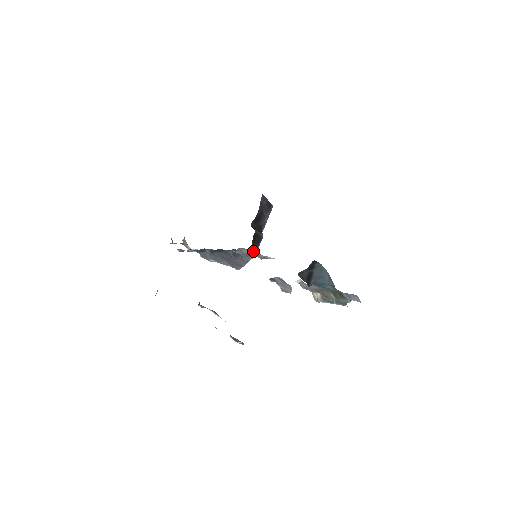
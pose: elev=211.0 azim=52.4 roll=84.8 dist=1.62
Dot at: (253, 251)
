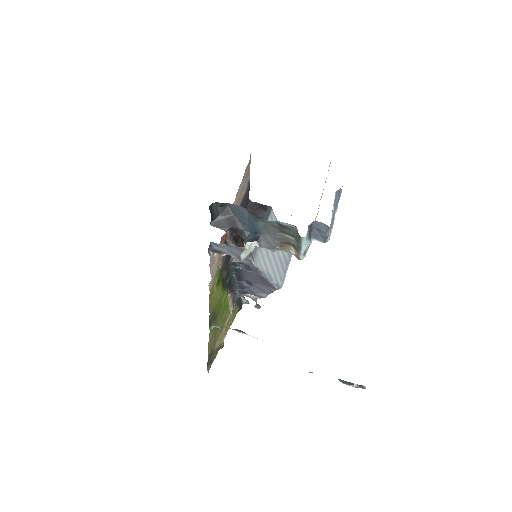
Dot at: (237, 248)
